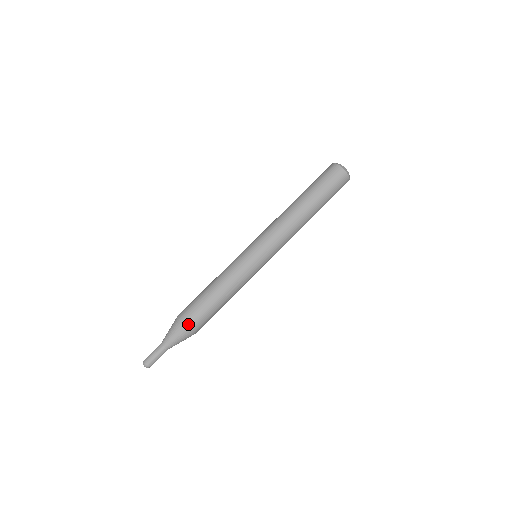
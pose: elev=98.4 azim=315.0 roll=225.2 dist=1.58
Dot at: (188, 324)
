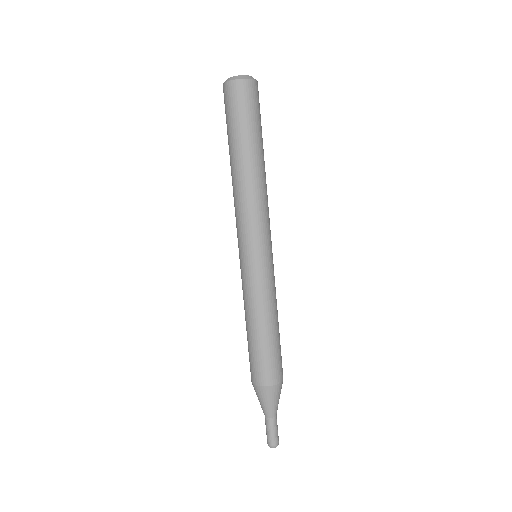
Dot at: (281, 378)
